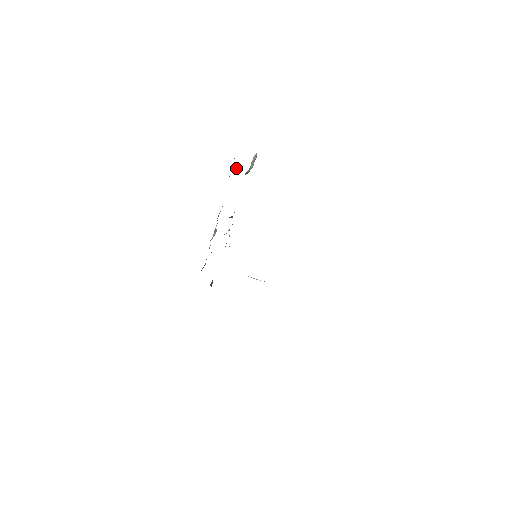
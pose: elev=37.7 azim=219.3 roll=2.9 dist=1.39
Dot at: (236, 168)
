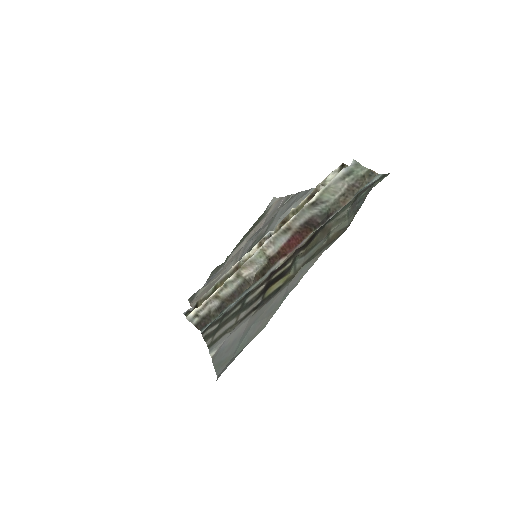
Dot at: (318, 194)
